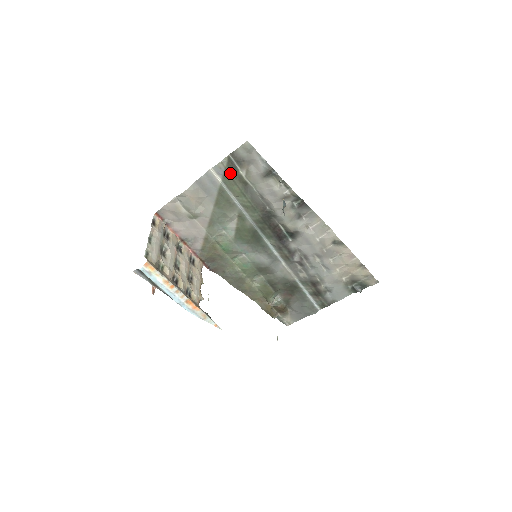
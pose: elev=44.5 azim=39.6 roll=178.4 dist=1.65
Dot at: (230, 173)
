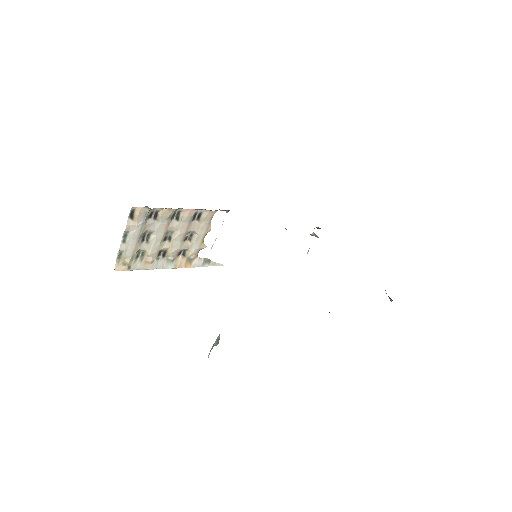
Dot at: occluded
